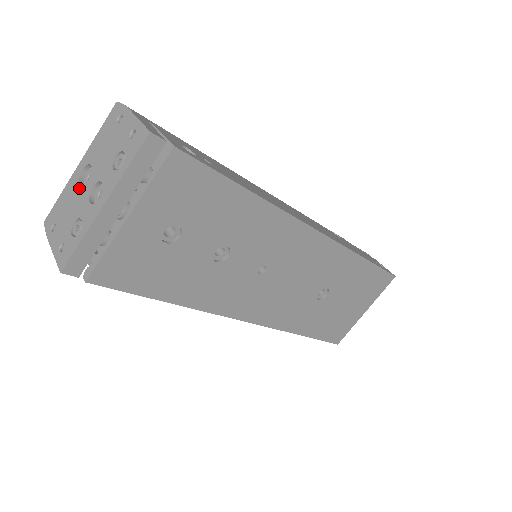
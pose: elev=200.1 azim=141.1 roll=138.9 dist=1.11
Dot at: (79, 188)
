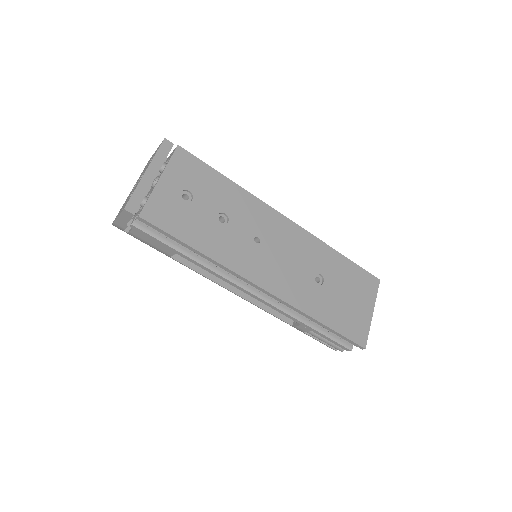
Dot at: occluded
